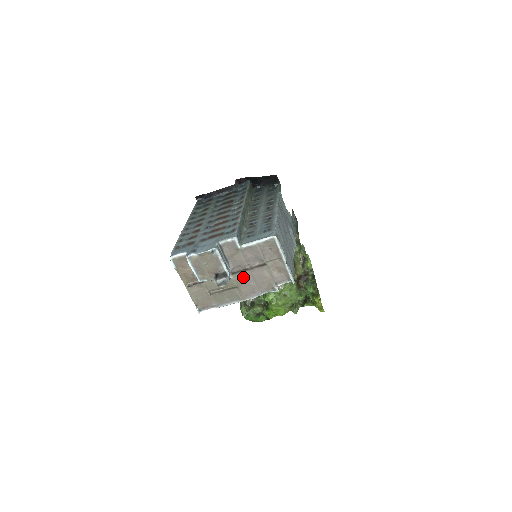
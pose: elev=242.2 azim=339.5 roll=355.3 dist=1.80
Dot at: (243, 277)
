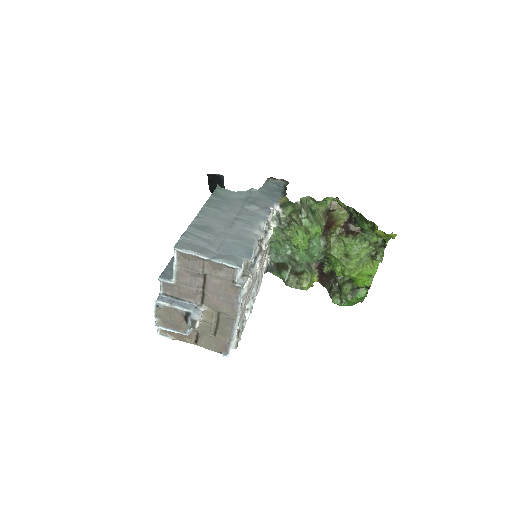
Dot at: (210, 300)
